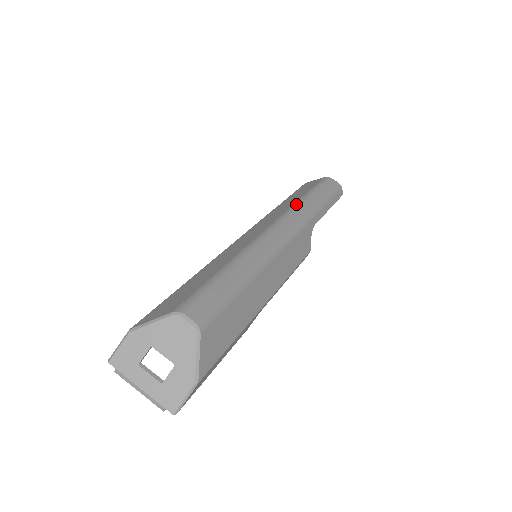
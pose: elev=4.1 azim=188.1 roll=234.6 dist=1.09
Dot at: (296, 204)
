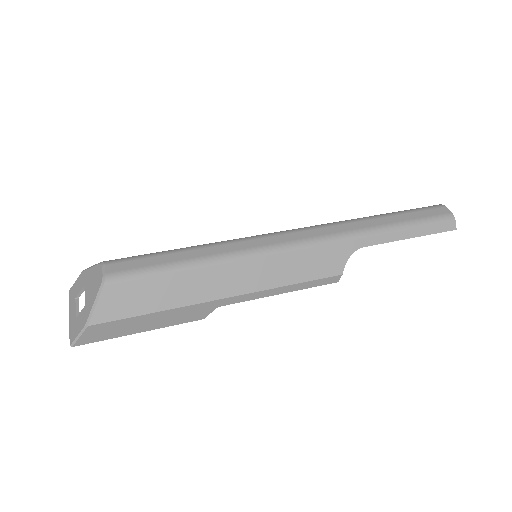
Dot at: (349, 220)
